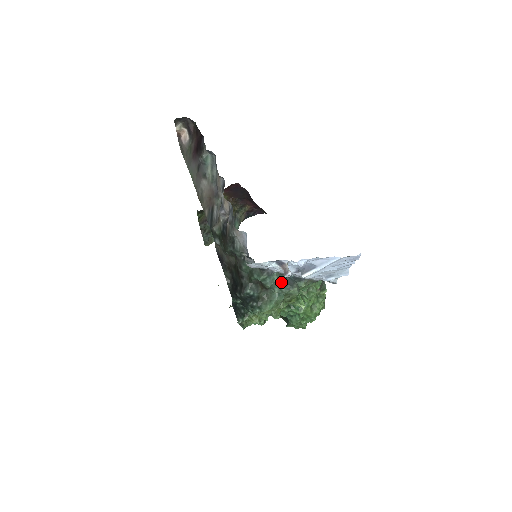
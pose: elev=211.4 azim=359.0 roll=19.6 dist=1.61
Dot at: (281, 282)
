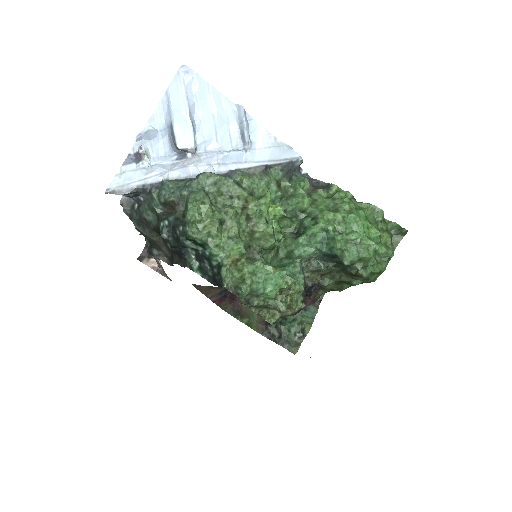
Dot at: (185, 184)
